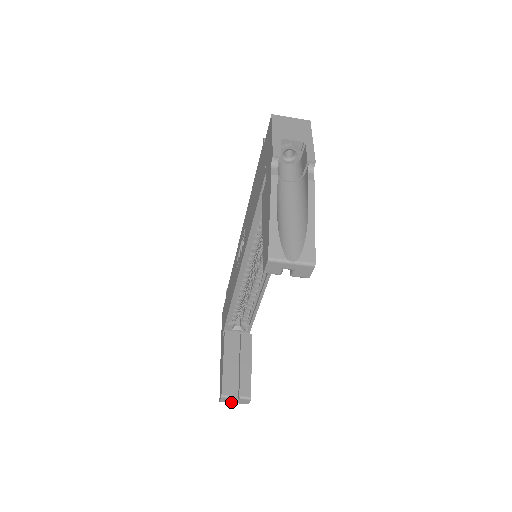
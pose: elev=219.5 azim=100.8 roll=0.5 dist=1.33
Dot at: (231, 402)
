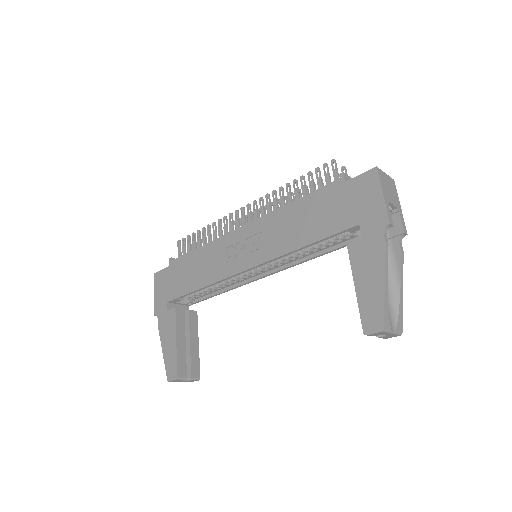
Dot at: (178, 381)
